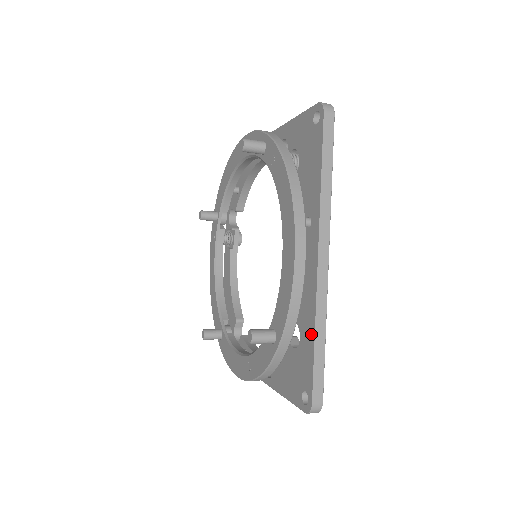
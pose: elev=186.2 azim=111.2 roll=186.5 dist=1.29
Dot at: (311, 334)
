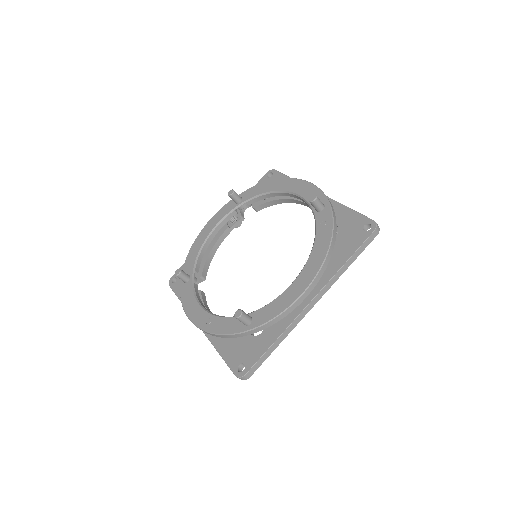
Dot at: (273, 337)
